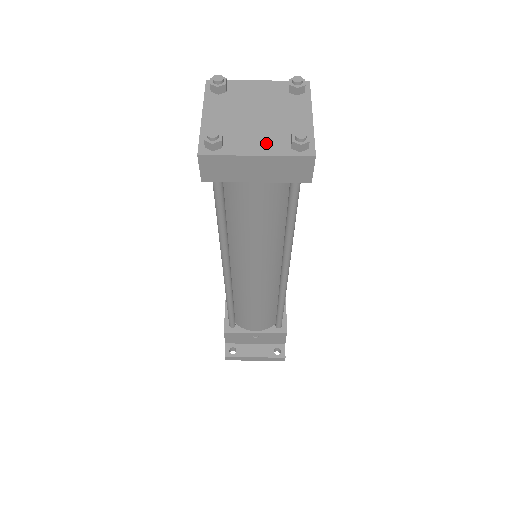
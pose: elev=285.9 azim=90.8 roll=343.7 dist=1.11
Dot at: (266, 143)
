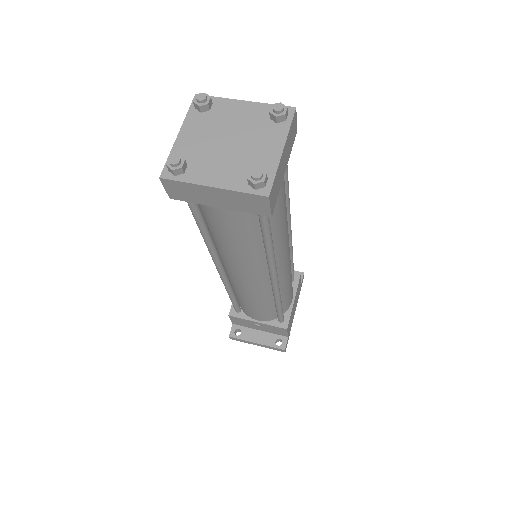
Dot at: (226, 174)
